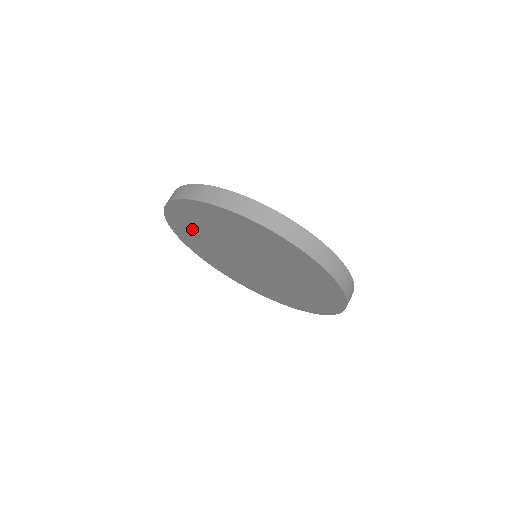
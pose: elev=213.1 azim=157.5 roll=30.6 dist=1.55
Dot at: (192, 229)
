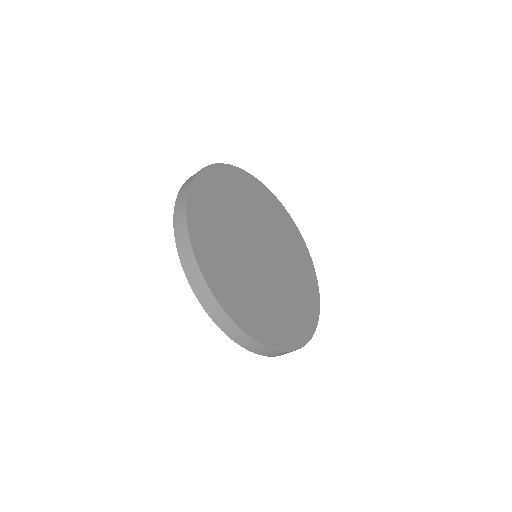
Dot at: occluded
